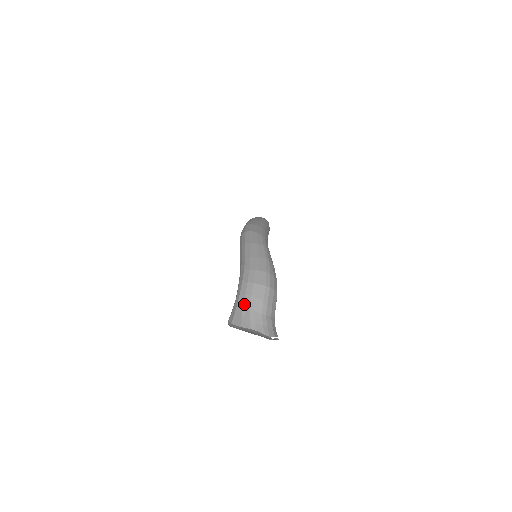
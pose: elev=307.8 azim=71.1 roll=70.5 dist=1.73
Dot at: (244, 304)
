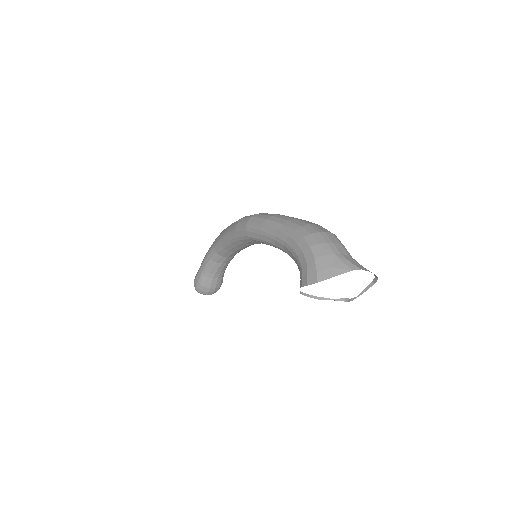
Dot at: (325, 252)
